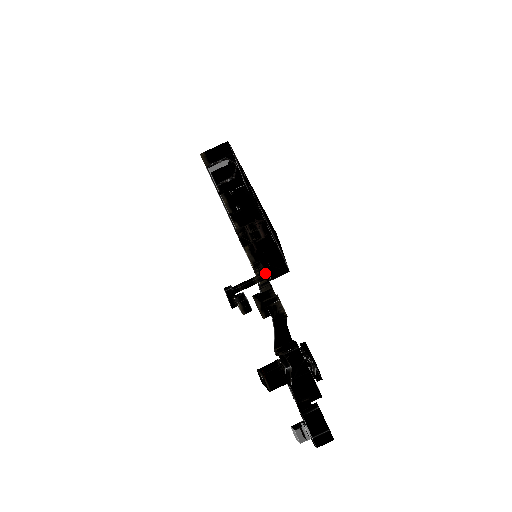
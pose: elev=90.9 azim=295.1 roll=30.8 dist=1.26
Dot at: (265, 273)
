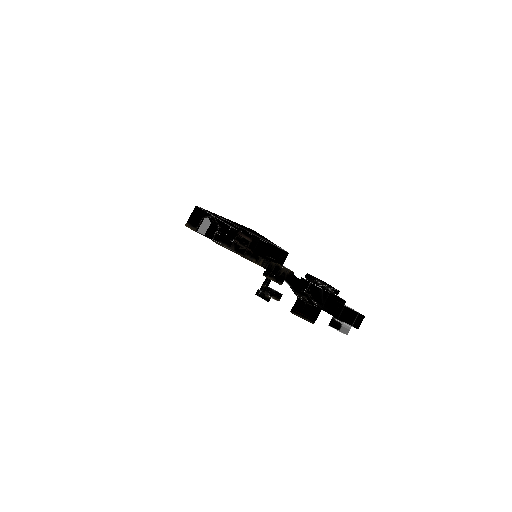
Dot at: occluded
